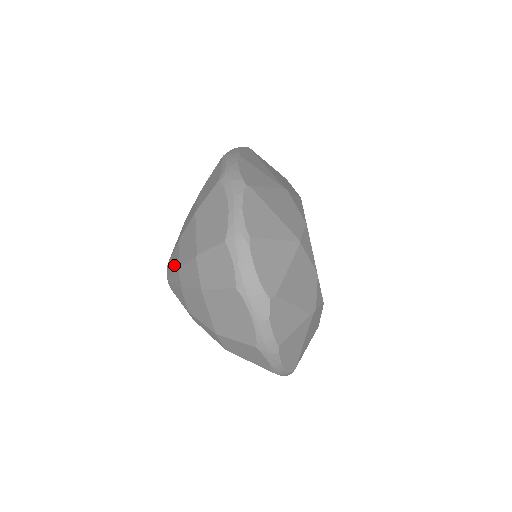
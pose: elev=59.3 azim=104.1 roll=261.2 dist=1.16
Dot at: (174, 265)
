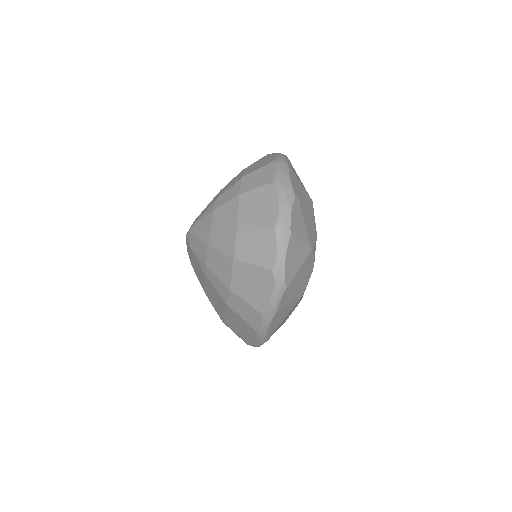
Dot at: (208, 206)
